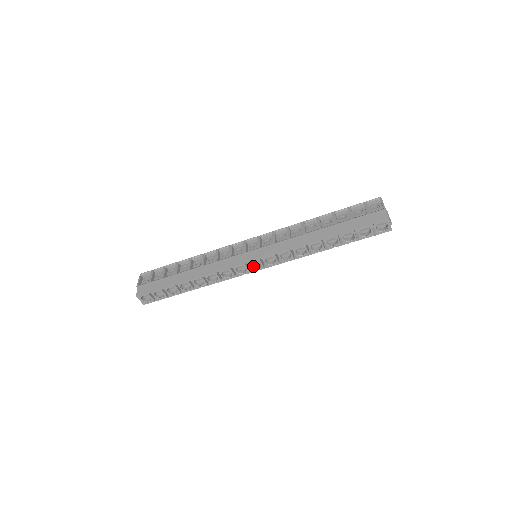
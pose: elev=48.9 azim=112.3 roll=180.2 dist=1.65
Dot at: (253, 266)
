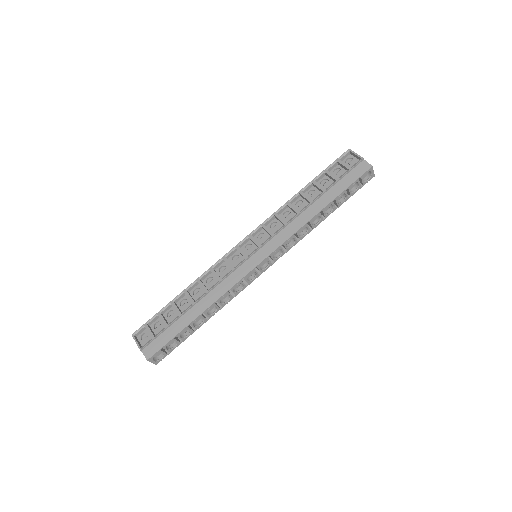
Dot at: (260, 267)
